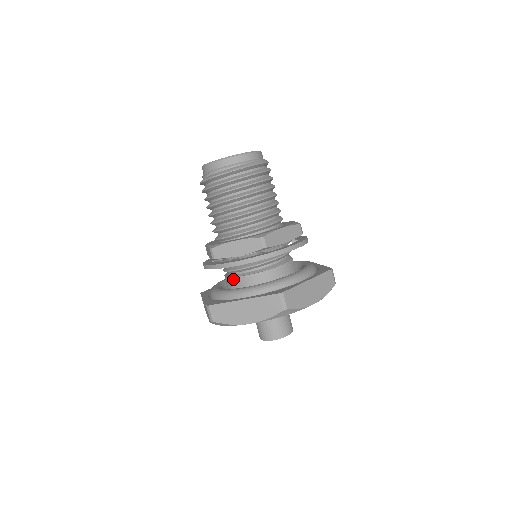
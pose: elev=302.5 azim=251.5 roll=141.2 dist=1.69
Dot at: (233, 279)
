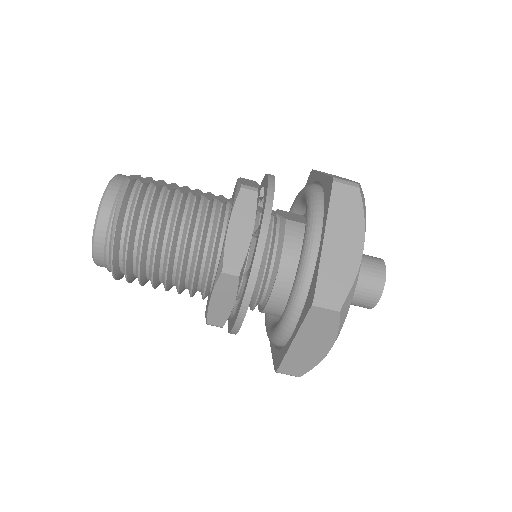
Dot at: (265, 313)
